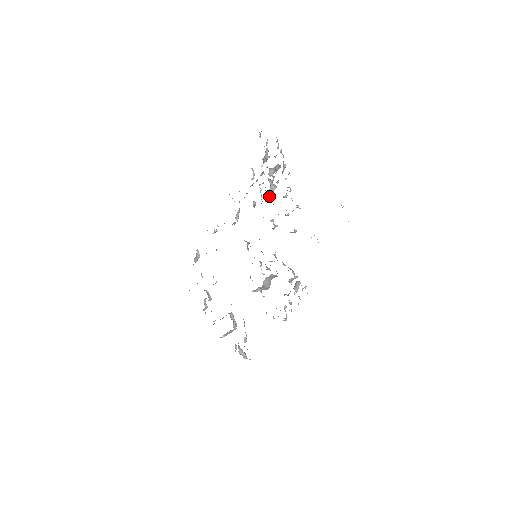
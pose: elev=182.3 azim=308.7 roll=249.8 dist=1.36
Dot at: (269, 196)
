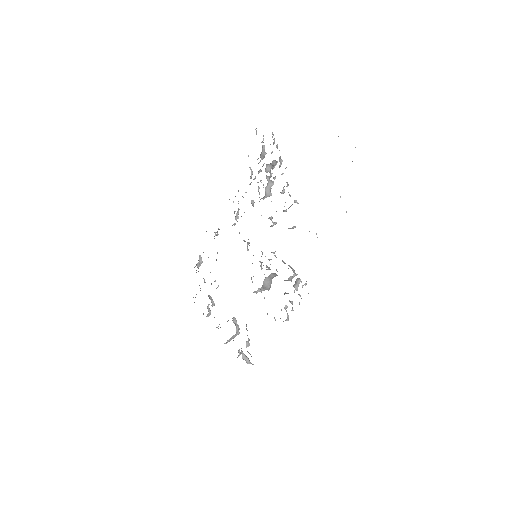
Dot at: (267, 193)
